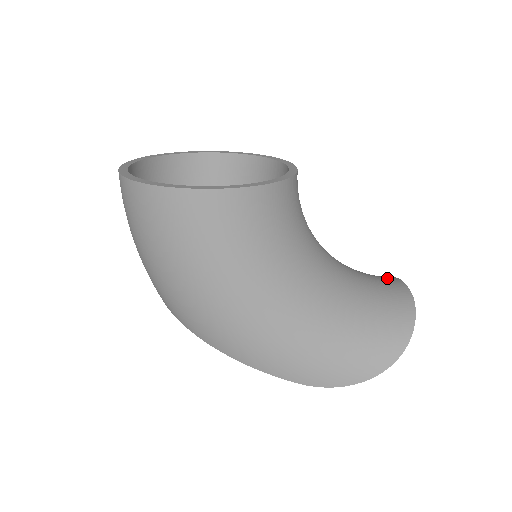
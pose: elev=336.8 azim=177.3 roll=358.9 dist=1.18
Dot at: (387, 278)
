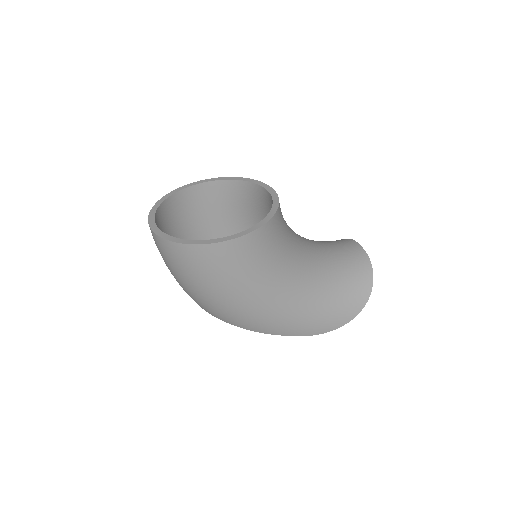
Dot at: (346, 243)
